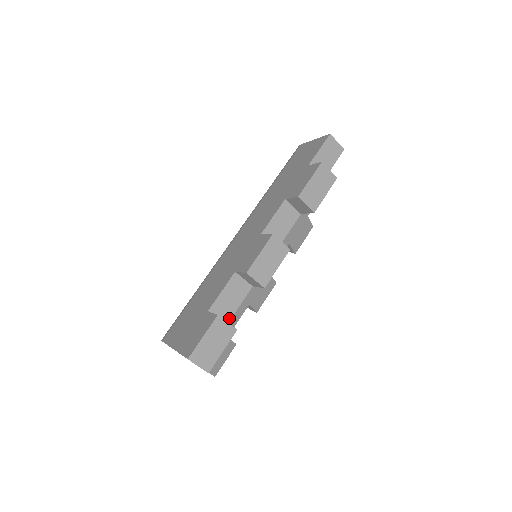
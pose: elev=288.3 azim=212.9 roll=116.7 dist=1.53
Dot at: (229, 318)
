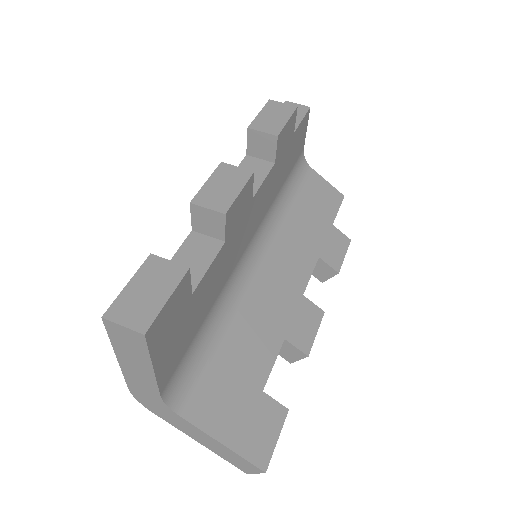
Dot at: (195, 284)
